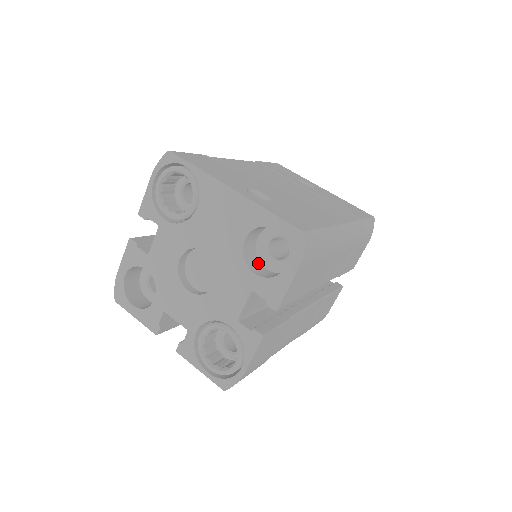
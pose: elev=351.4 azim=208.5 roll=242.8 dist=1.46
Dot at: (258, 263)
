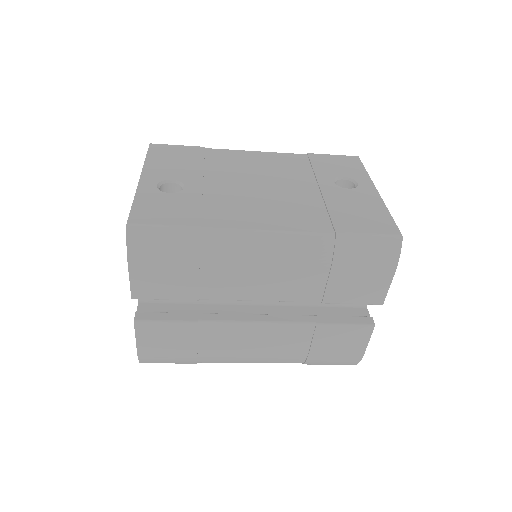
Dot at: occluded
